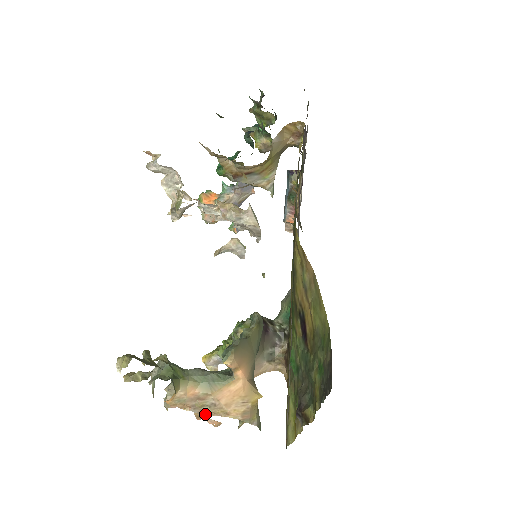
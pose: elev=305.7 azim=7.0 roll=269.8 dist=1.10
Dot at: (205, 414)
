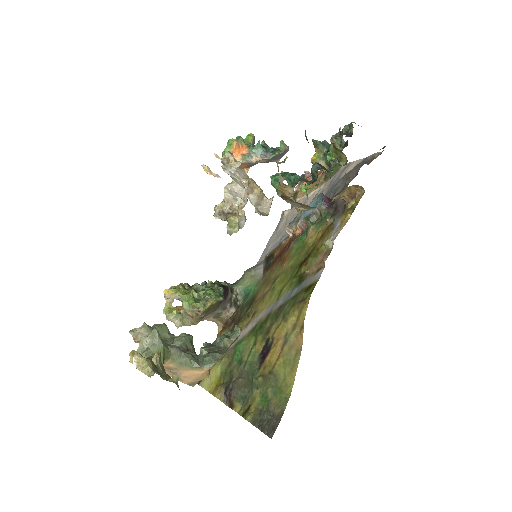
Dot at: occluded
